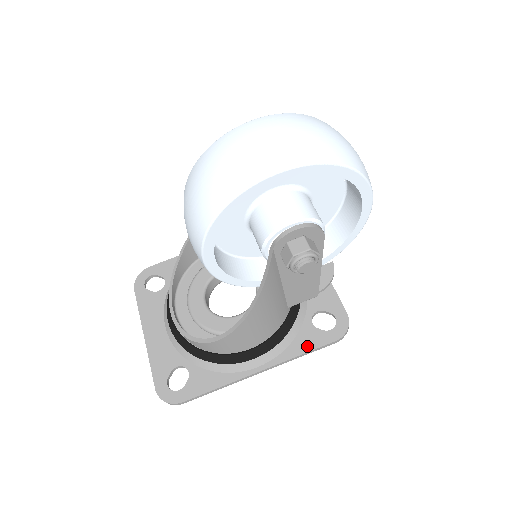
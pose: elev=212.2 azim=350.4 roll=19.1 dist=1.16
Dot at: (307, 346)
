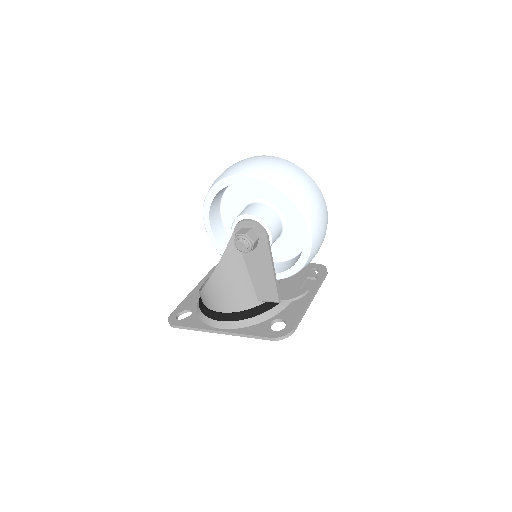
Dot at: (254, 332)
